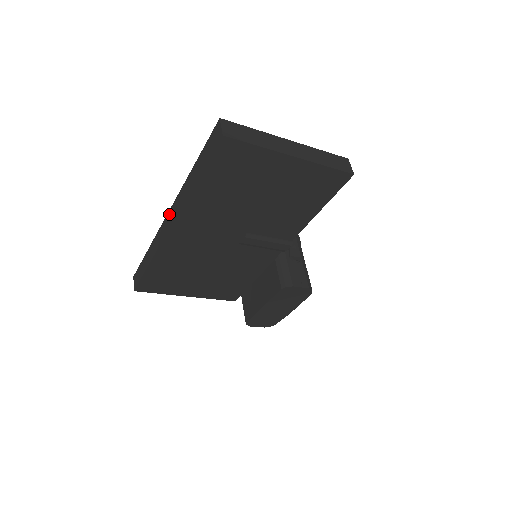
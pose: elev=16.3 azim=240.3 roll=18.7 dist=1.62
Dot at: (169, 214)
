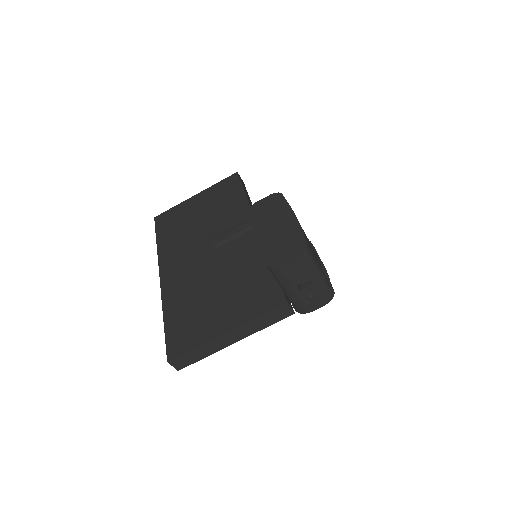
Dot at: occluded
